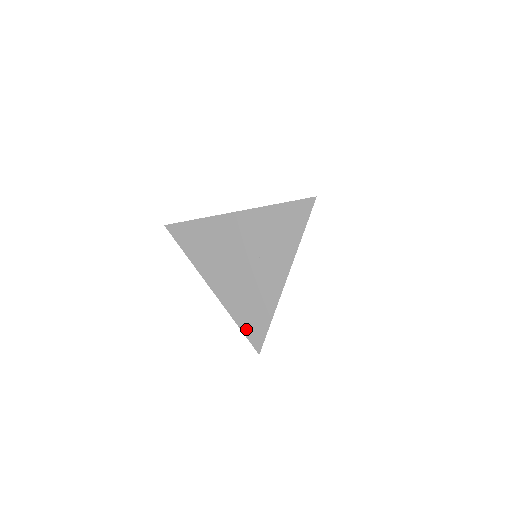
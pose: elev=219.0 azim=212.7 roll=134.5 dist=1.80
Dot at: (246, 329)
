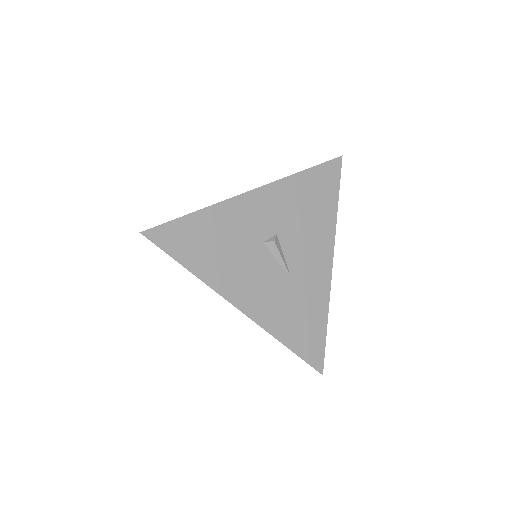
Dot at: occluded
